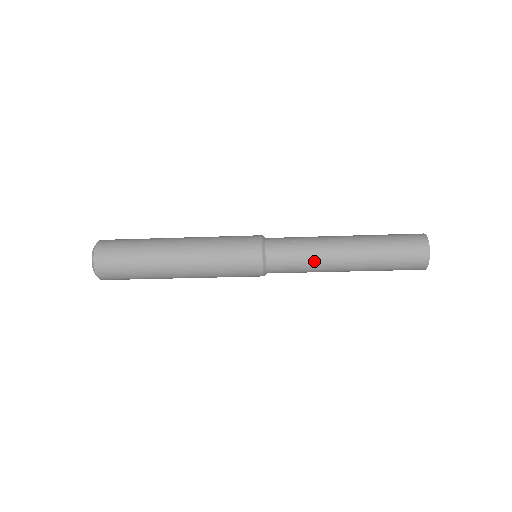
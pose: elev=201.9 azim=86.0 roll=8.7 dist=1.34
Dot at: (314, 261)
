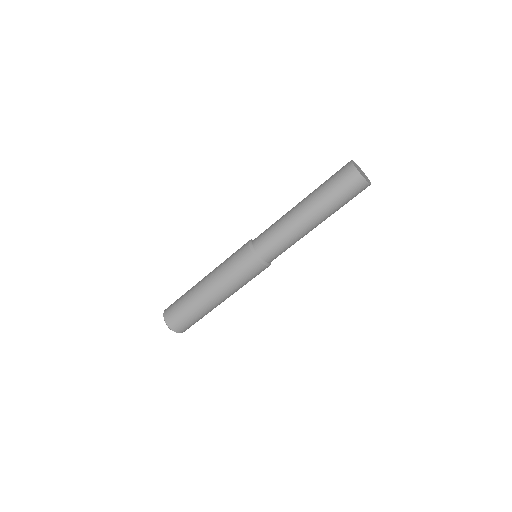
Dot at: (280, 219)
